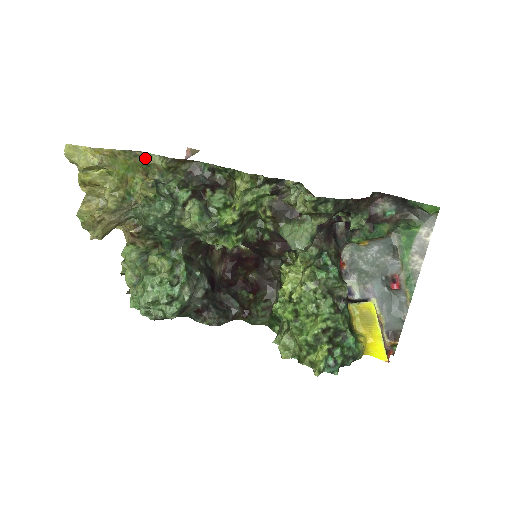
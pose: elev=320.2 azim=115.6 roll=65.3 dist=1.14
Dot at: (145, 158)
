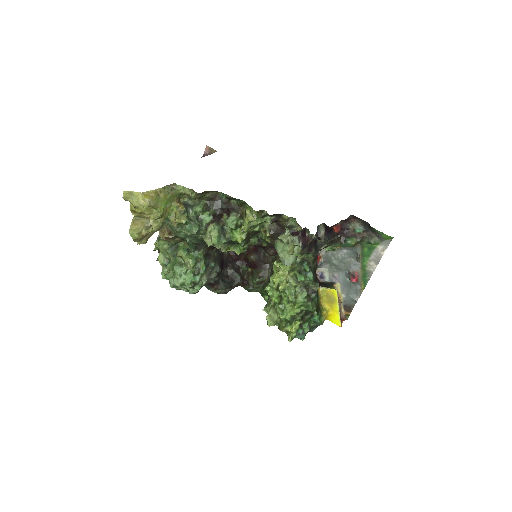
Dot at: (179, 190)
